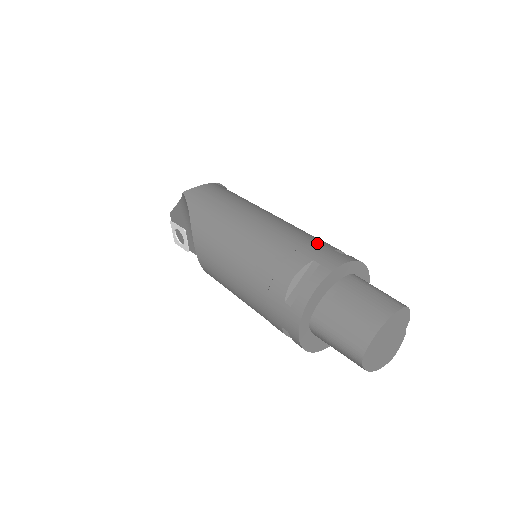
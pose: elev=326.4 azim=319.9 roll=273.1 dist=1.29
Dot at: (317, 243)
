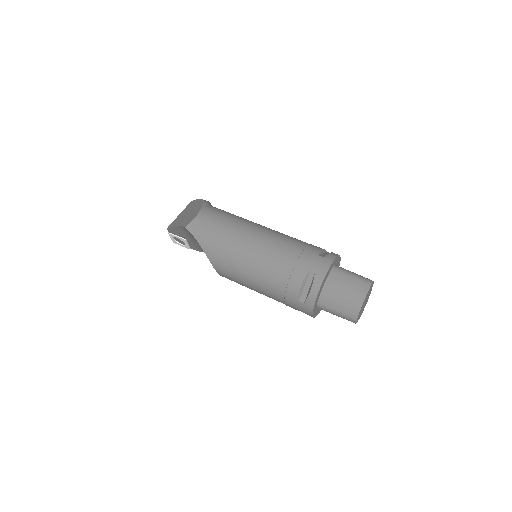
Dot at: (305, 253)
